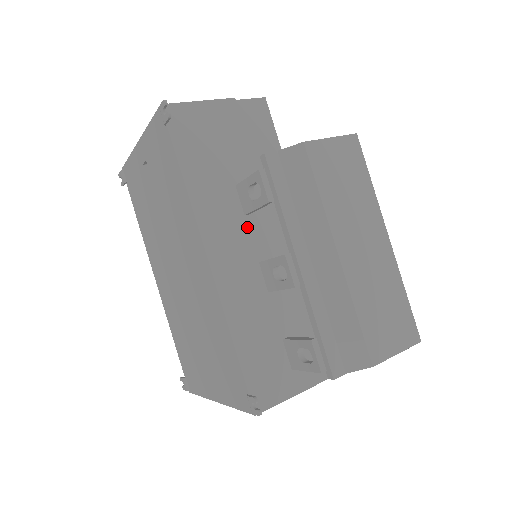
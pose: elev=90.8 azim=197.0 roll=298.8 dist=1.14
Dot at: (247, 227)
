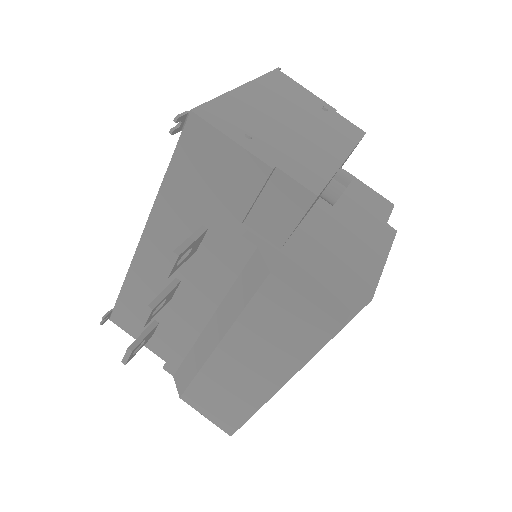
Dot at: occluded
